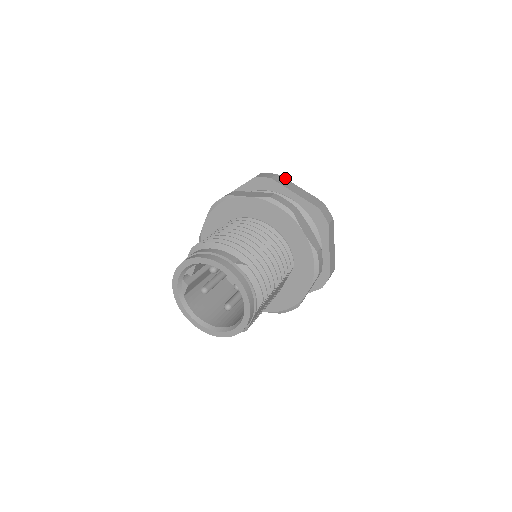
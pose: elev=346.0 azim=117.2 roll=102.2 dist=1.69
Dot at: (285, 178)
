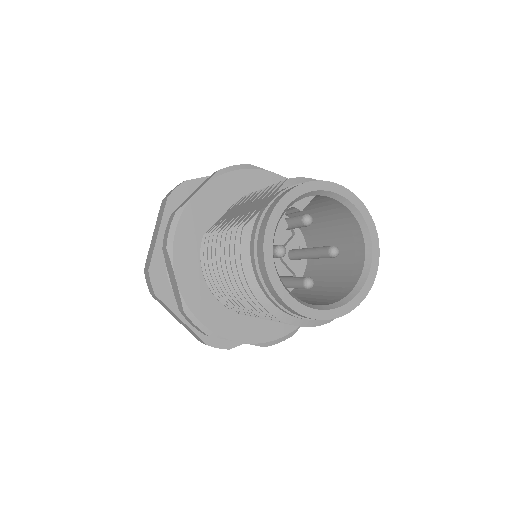
Dot at: occluded
